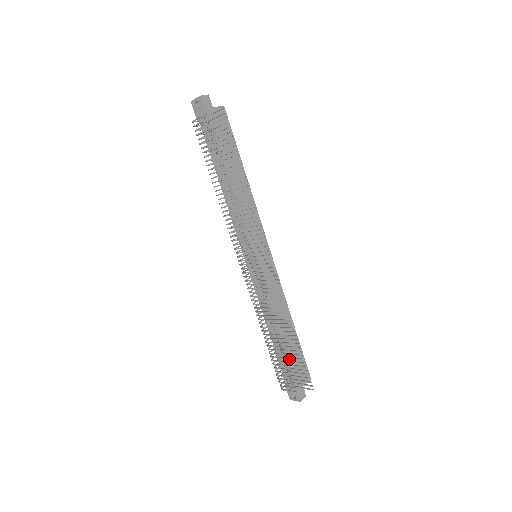
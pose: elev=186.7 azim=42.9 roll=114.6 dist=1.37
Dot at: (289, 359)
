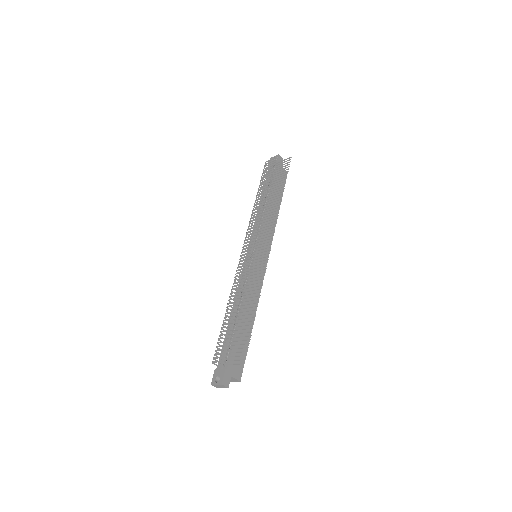
Dot at: occluded
